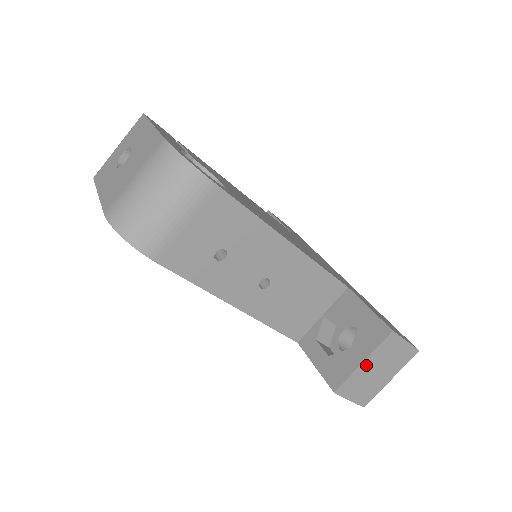
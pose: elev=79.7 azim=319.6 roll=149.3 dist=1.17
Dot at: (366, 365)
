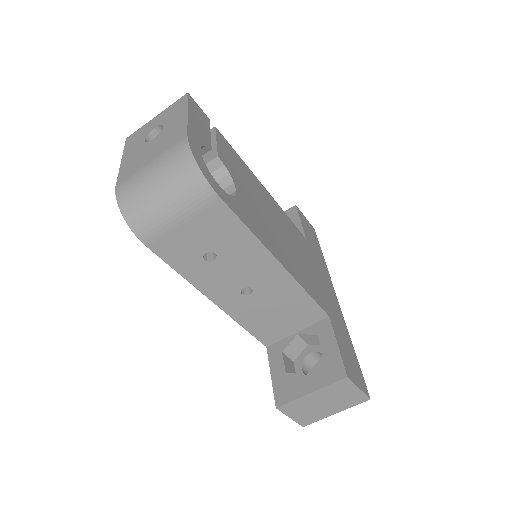
Dot at: (313, 396)
